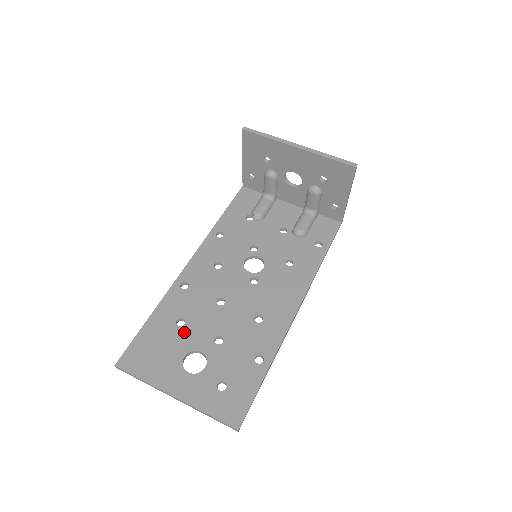
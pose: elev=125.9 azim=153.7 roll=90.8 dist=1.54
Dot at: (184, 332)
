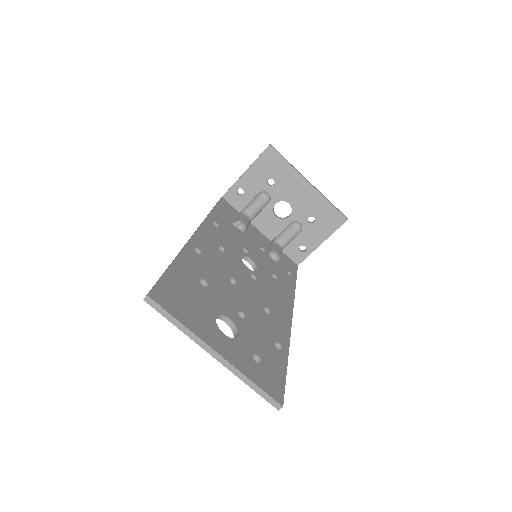
Dot at: (210, 293)
